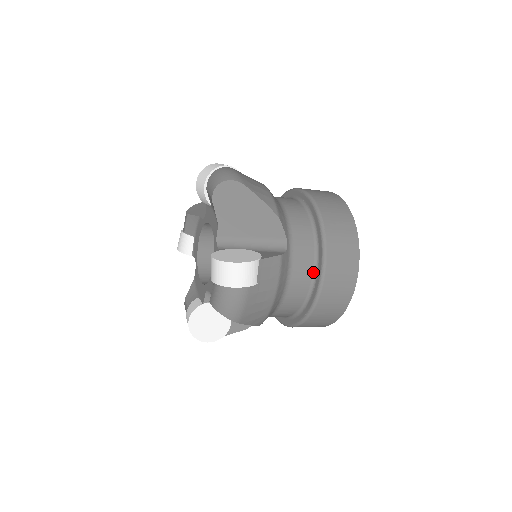
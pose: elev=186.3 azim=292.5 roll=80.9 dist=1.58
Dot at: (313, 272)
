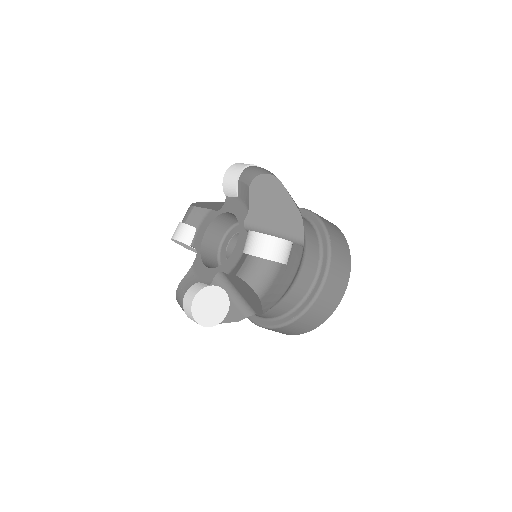
Dot at: (316, 273)
